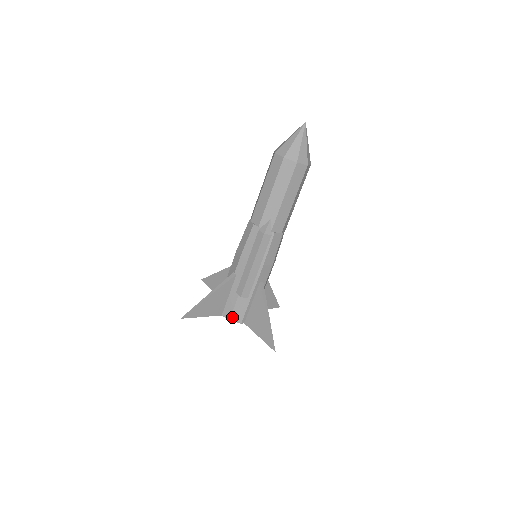
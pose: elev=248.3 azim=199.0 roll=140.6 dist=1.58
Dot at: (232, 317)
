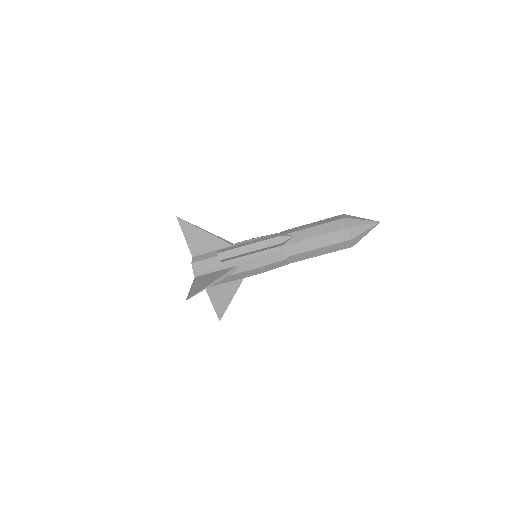
Dot at: (196, 263)
